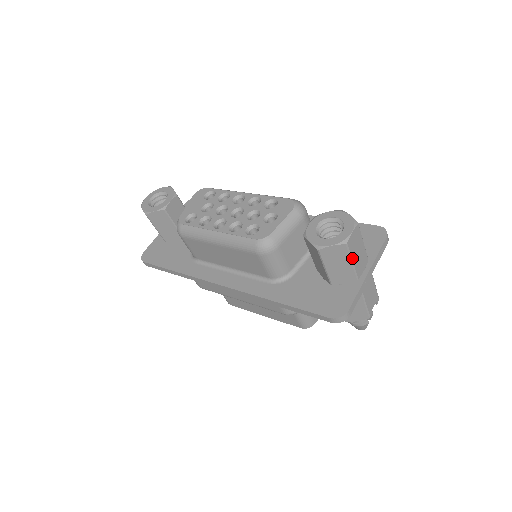
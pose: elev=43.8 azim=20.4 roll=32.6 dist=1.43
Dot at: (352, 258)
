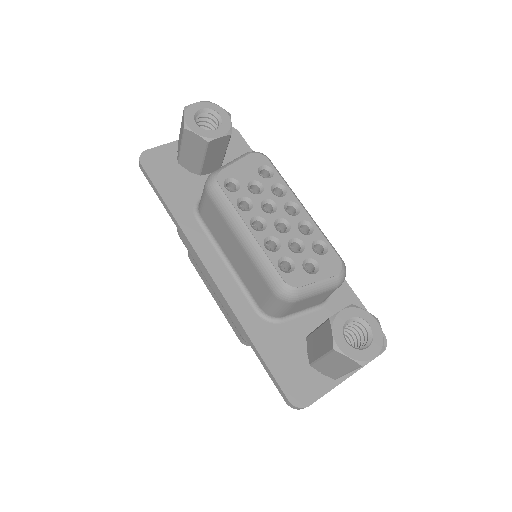
Dot at: occluded
